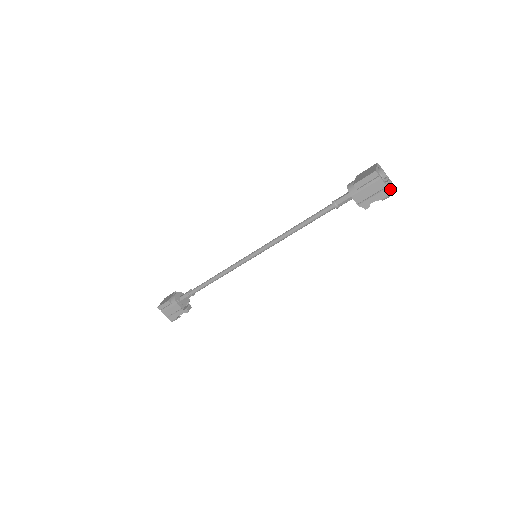
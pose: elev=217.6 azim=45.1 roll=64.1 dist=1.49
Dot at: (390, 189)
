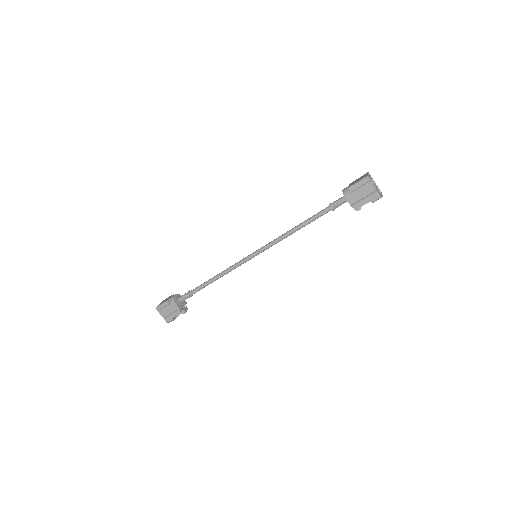
Dot at: (379, 193)
